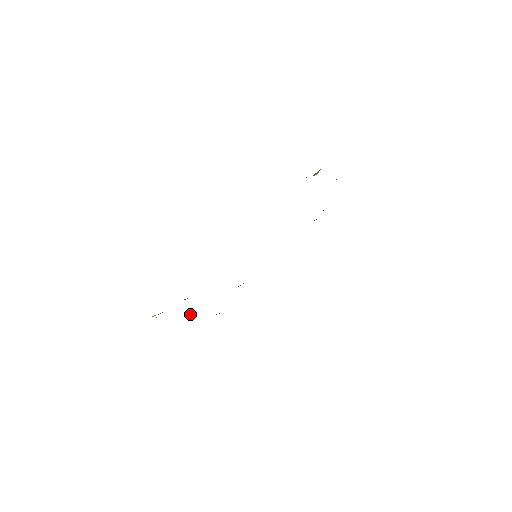
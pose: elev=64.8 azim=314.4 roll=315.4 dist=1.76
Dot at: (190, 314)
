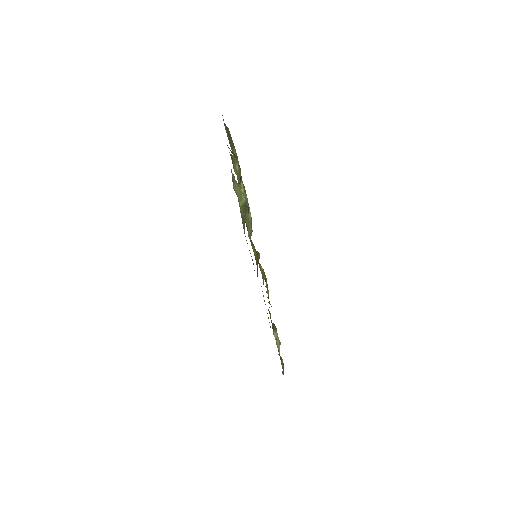
Dot at: (273, 324)
